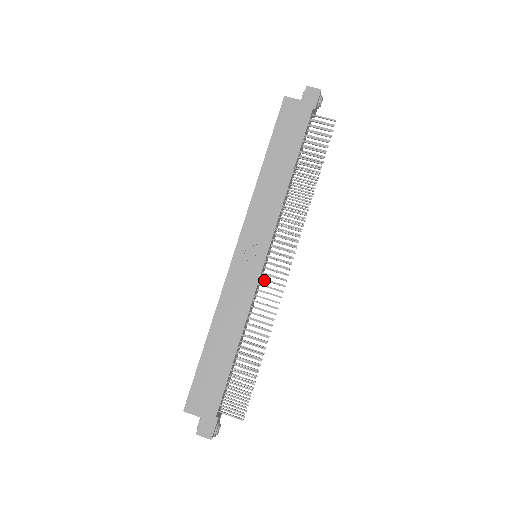
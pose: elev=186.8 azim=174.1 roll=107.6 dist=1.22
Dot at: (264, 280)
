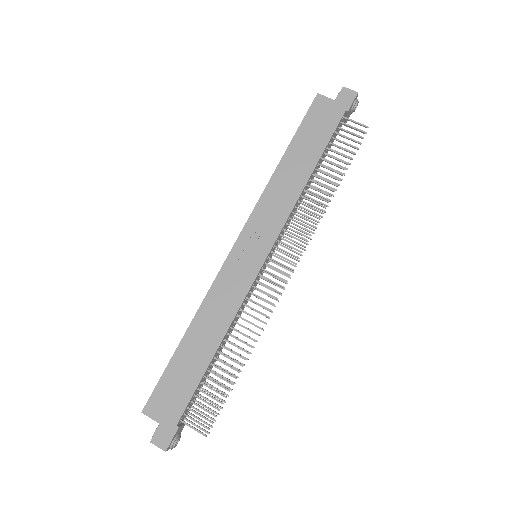
Dot at: (260, 284)
